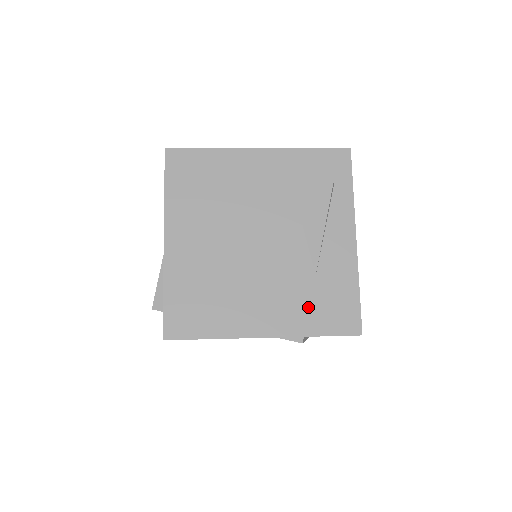
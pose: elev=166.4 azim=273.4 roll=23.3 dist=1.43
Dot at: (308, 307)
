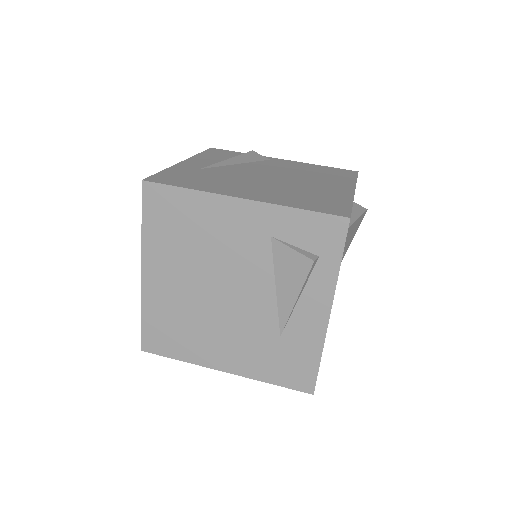
Dot at: (268, 360)
